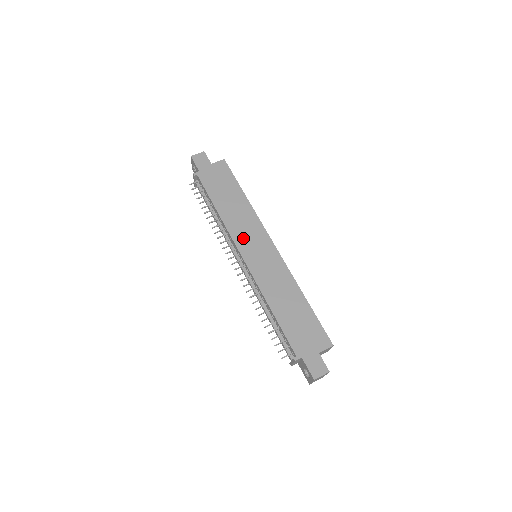
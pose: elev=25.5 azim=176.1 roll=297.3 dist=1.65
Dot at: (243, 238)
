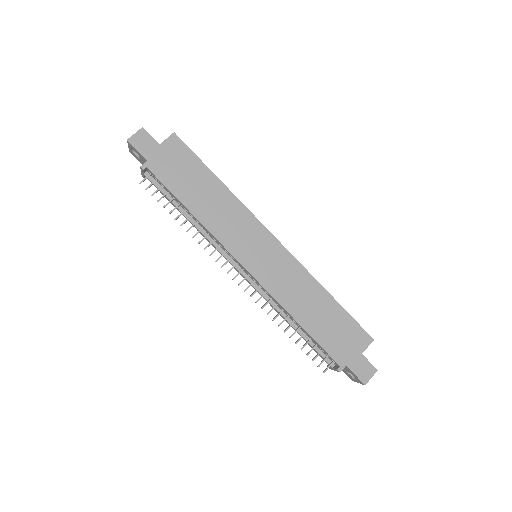
Dot at: (237, 242)
